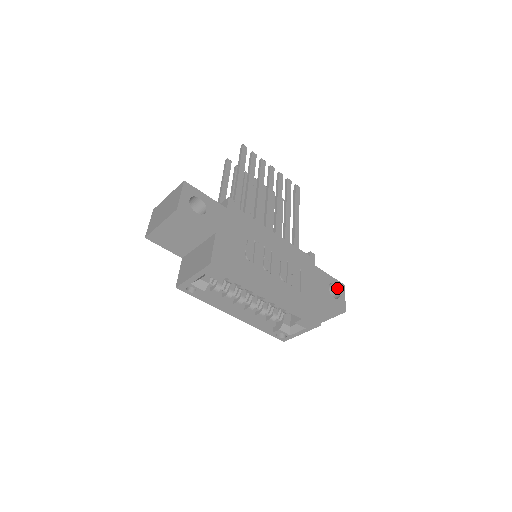
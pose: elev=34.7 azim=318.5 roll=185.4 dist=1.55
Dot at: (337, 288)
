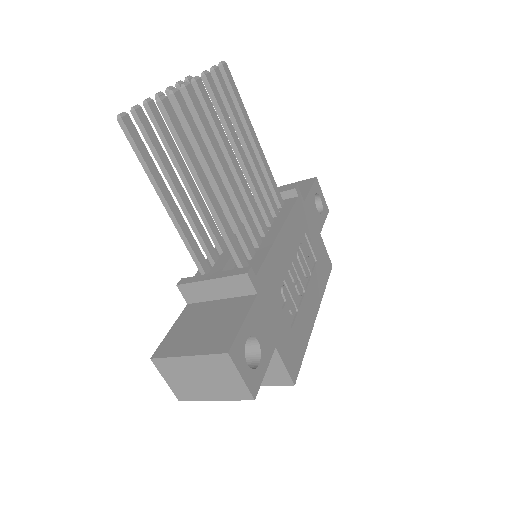
Dot at: (317, 194)
